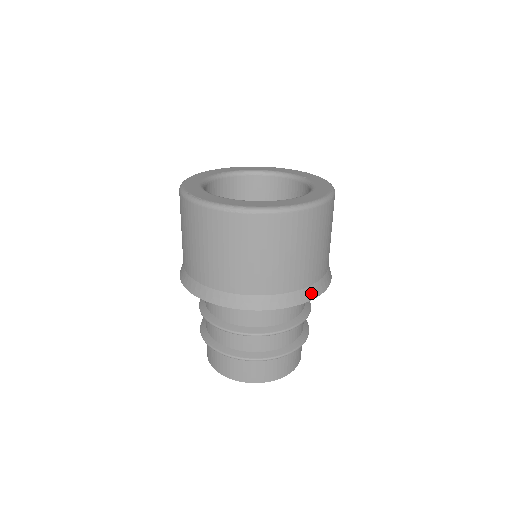
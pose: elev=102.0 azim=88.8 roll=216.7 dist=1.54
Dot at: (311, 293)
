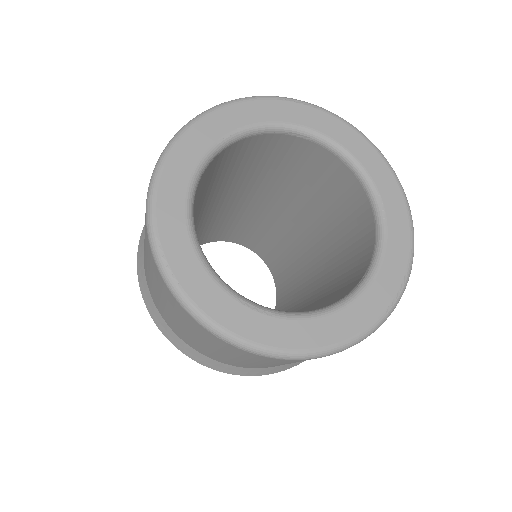
Dot at: occluded
